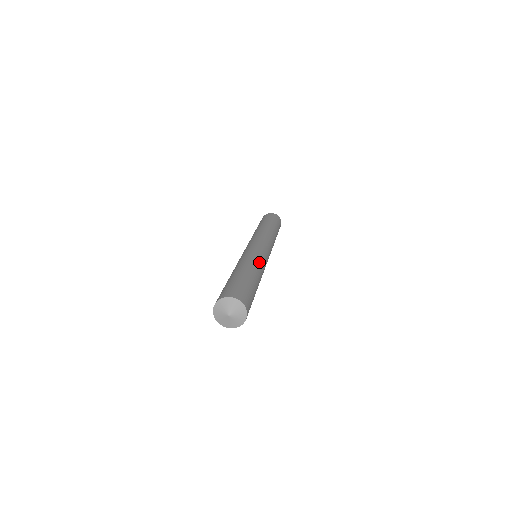
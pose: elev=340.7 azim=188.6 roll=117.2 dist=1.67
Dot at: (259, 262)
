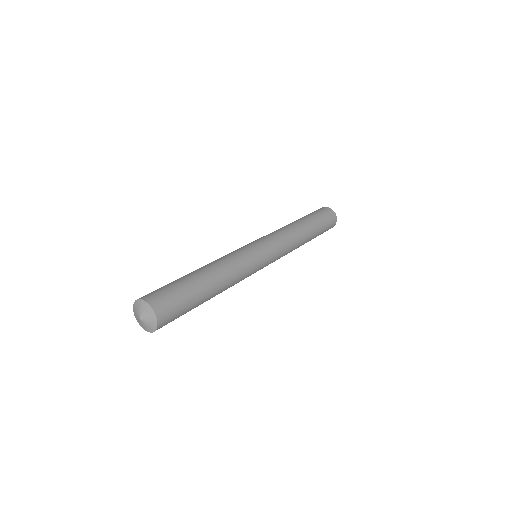
Dot at: (237, 271)
